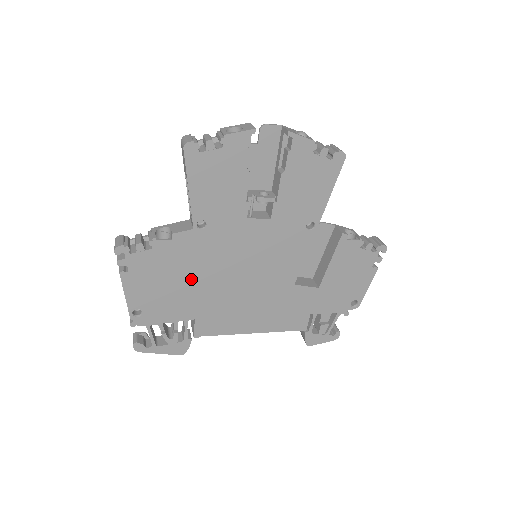
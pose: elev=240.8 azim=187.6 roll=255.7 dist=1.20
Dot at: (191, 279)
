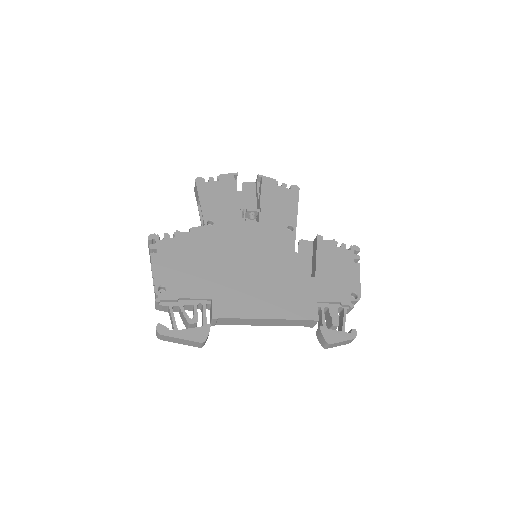
Dot at: (206, 262)
